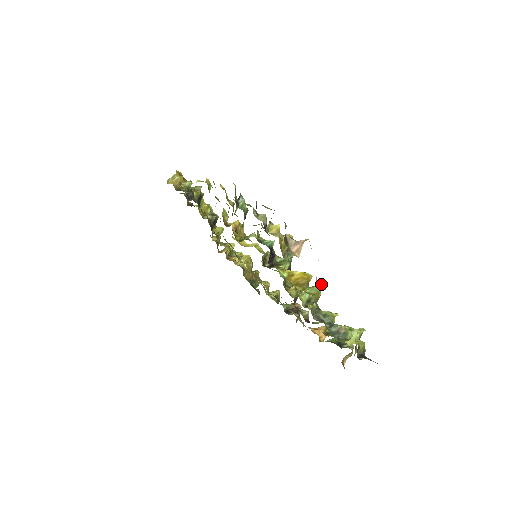
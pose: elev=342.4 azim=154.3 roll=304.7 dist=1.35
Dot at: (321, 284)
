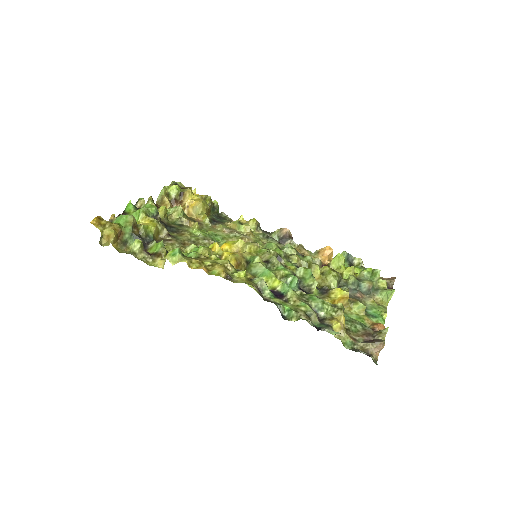
Dot at: occluded
